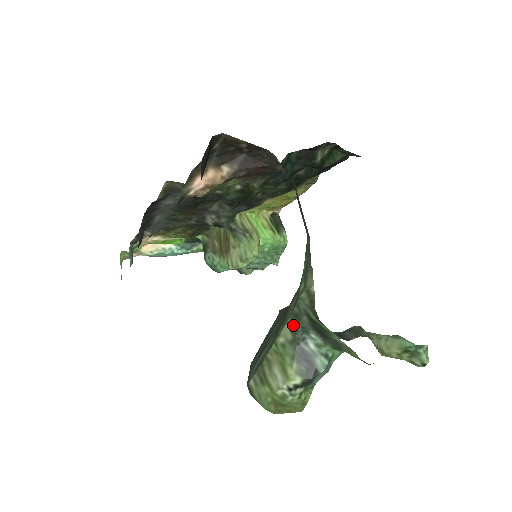
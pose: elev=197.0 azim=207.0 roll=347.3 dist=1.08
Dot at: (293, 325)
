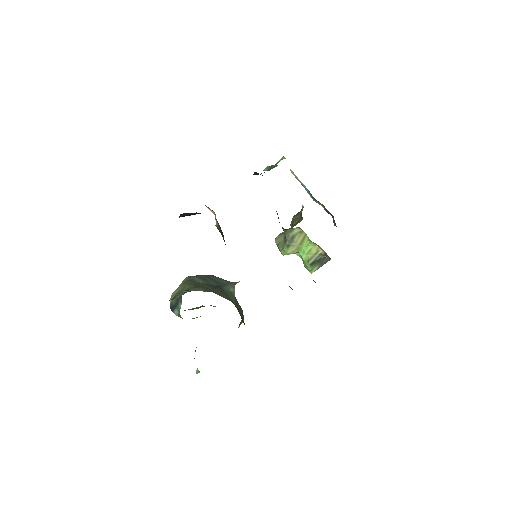
Dot at: occluded
